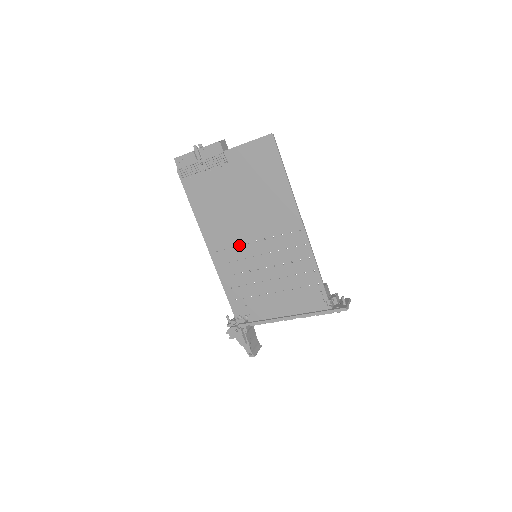
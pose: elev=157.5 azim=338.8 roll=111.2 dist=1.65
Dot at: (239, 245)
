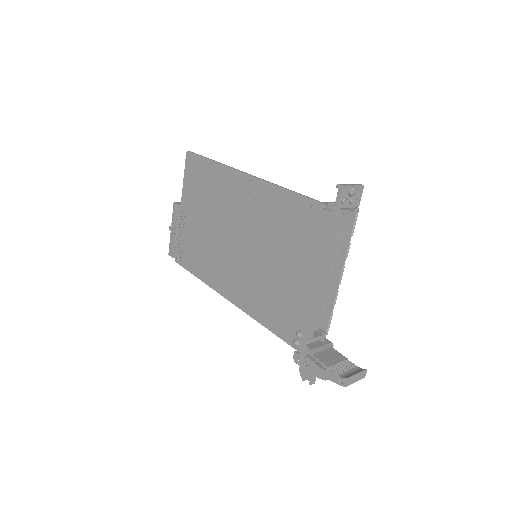
Dot at: (237, 262)
